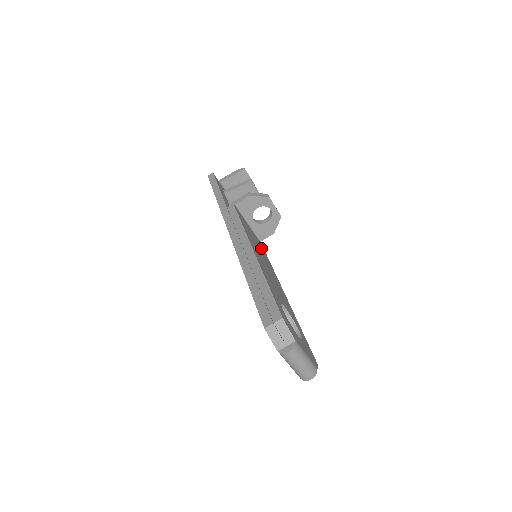
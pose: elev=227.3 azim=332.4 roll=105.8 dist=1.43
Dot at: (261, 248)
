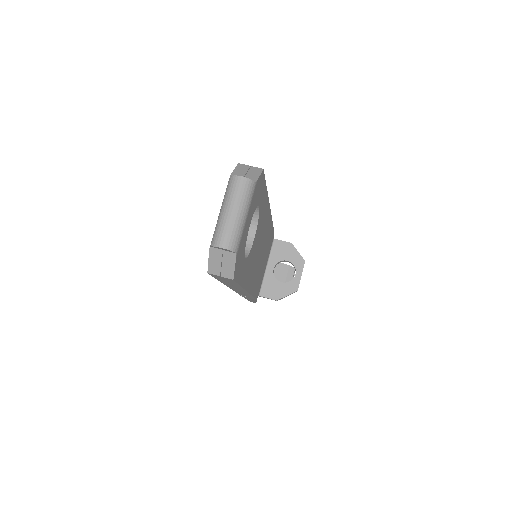
Dot at: occluded
